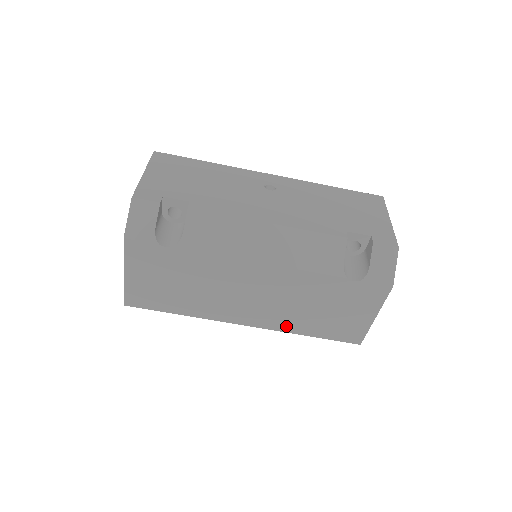
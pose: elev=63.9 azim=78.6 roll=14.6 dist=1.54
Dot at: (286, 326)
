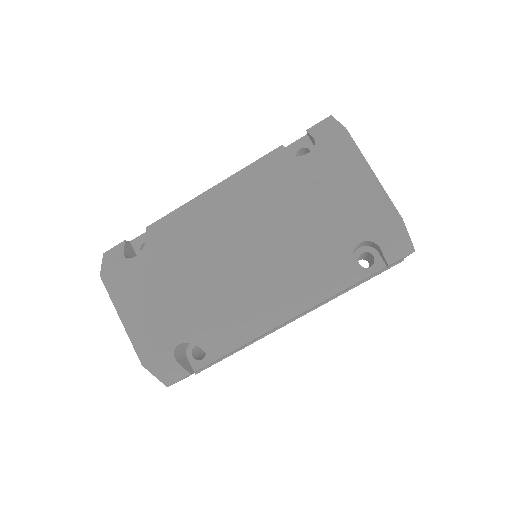
Dot at: (305, 261)
